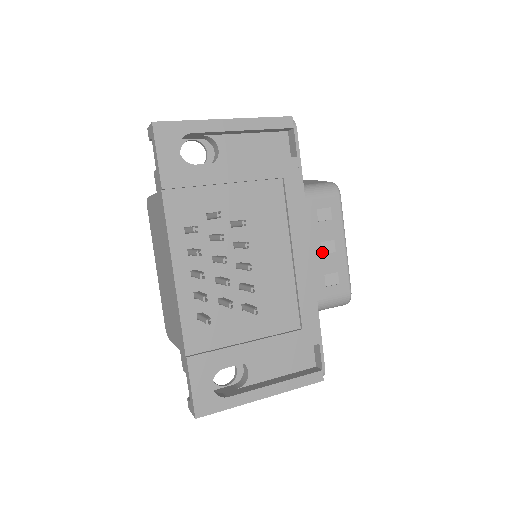
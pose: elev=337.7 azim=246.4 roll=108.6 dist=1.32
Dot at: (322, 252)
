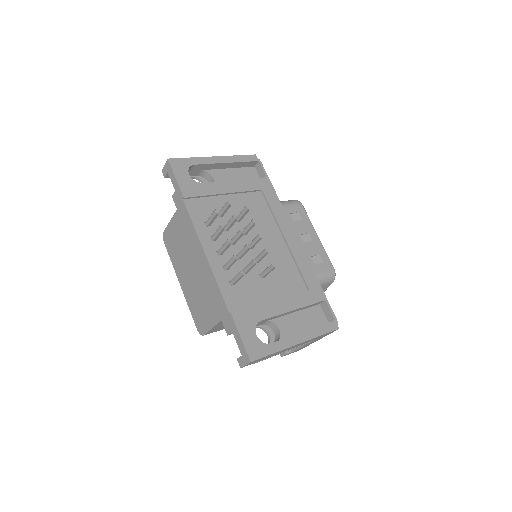
Dot at: (303, 242)
